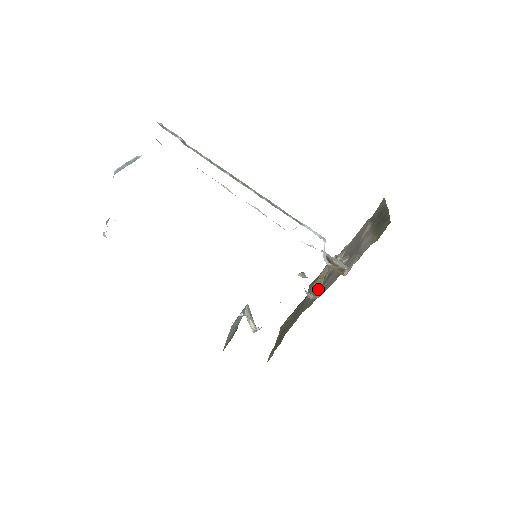
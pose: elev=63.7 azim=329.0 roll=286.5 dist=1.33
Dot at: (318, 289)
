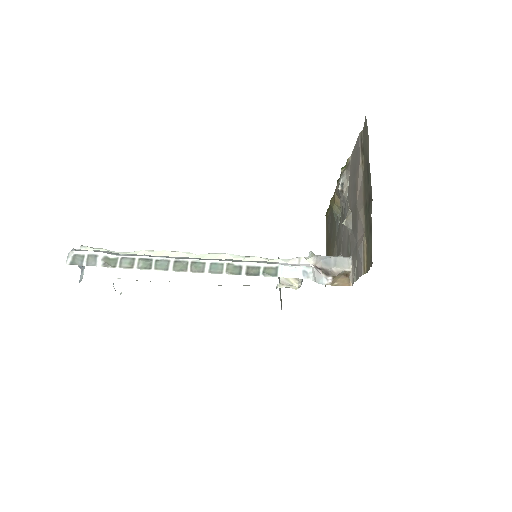
Dot at: (339, 221)
